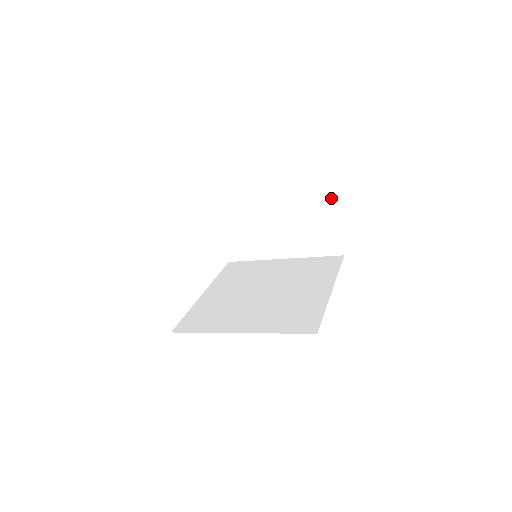
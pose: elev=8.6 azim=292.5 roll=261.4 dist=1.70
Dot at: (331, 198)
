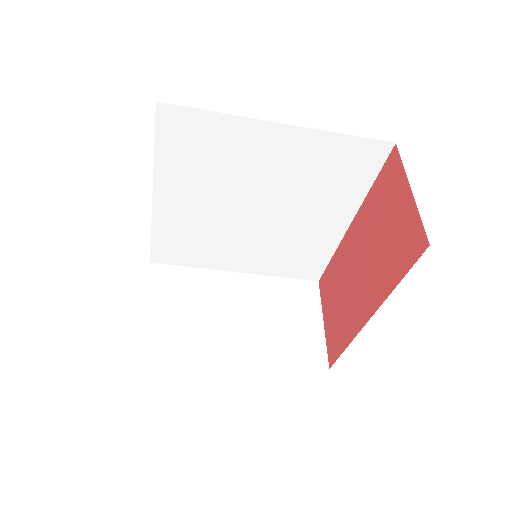
Dot at: (315, 293)
